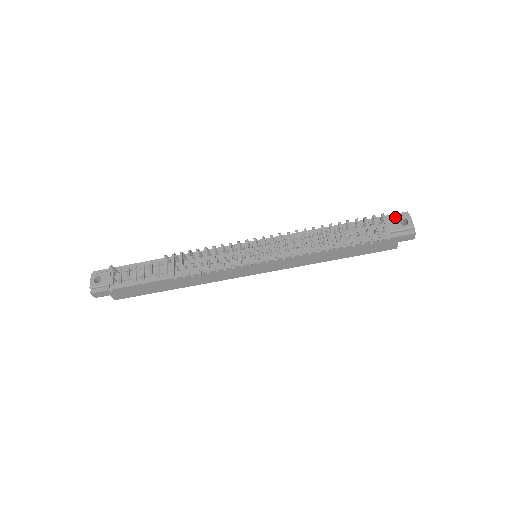
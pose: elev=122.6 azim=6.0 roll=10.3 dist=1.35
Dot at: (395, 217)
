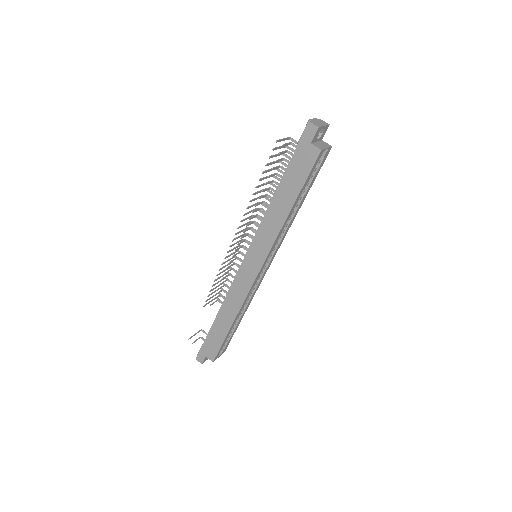
Dot at: occluded
